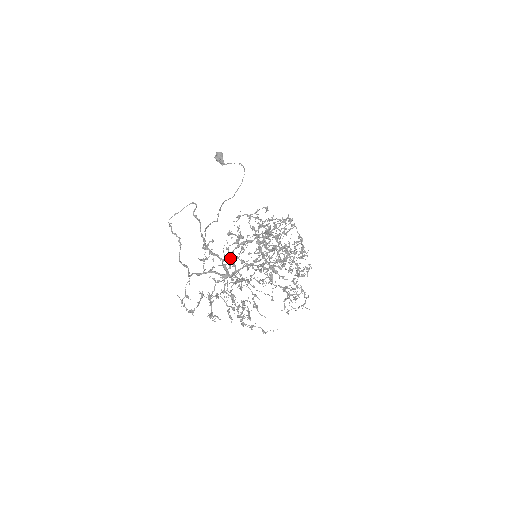
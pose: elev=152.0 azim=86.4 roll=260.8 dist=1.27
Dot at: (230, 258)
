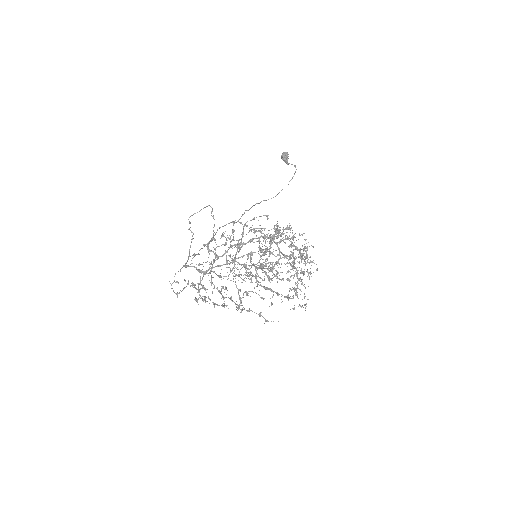
Dot at: (215, 257)
